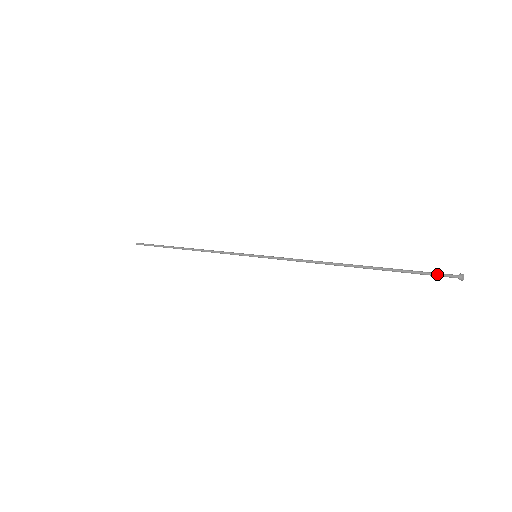
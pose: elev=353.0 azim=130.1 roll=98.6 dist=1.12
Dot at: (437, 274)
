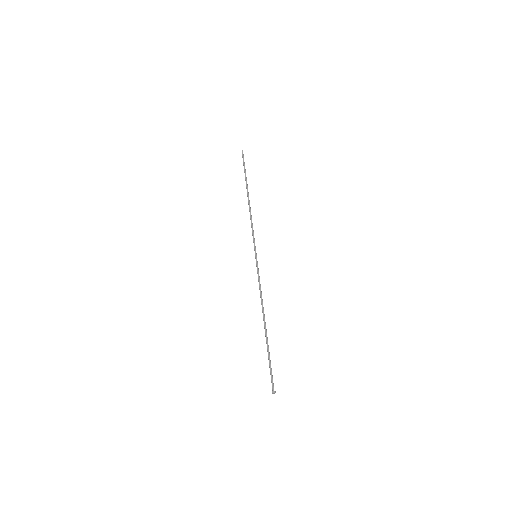
Dot at: (271, 379)
